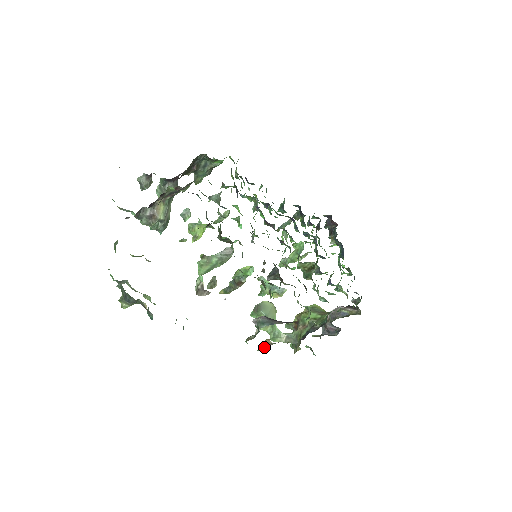
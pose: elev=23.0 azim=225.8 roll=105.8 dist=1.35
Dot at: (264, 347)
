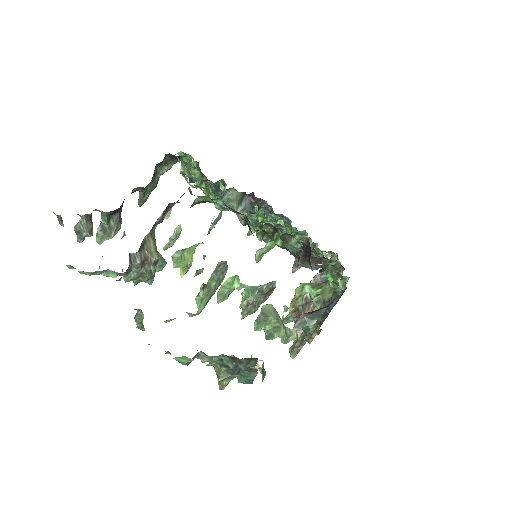
Dot at: (299, 351)
